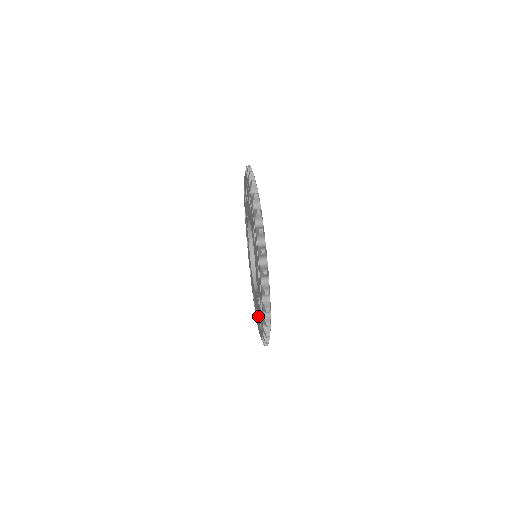
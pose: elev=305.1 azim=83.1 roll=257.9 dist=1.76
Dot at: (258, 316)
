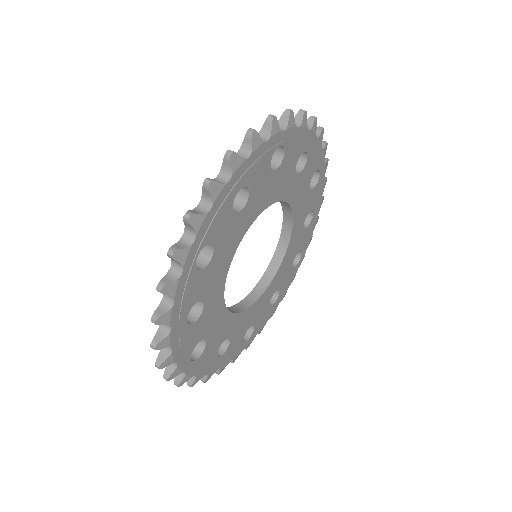
Dot at: occluded
